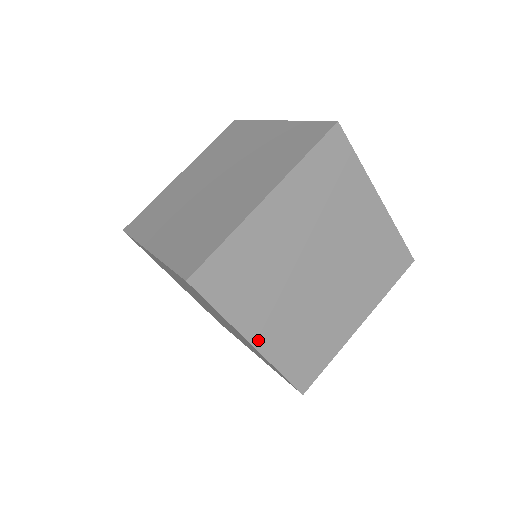
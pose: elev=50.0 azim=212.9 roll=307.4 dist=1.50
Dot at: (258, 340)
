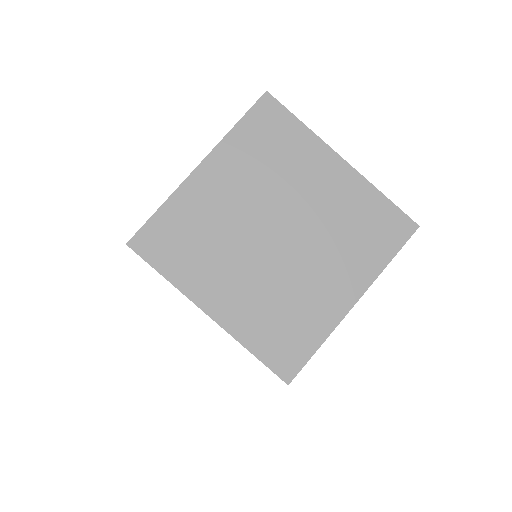
Dot at: (214, 310)
